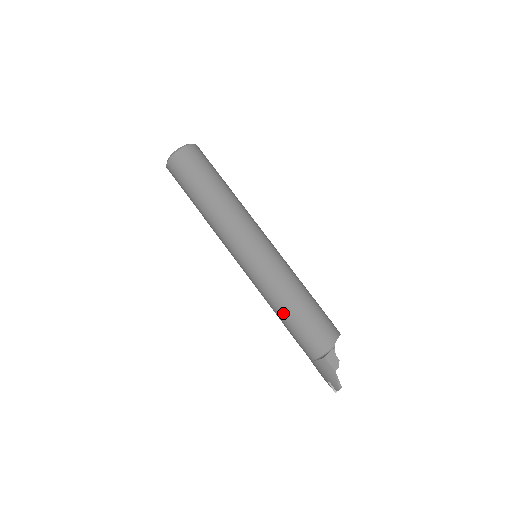
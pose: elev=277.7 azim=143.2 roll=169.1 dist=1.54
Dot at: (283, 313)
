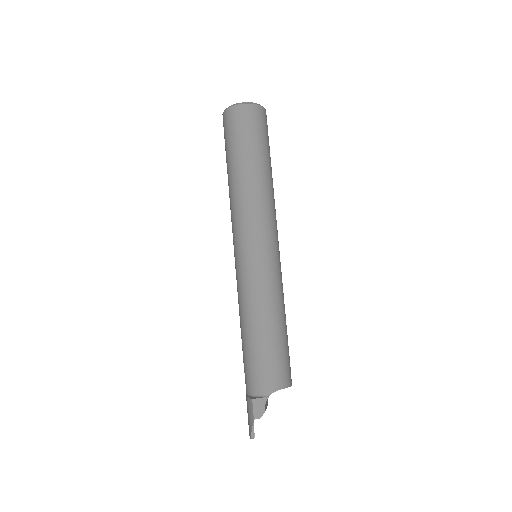
Dot at: (243, 329)
